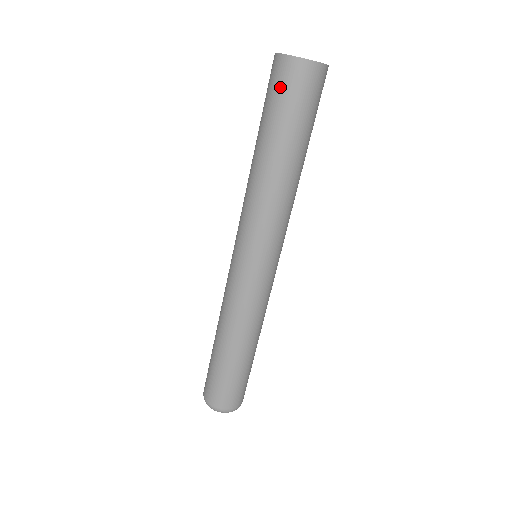
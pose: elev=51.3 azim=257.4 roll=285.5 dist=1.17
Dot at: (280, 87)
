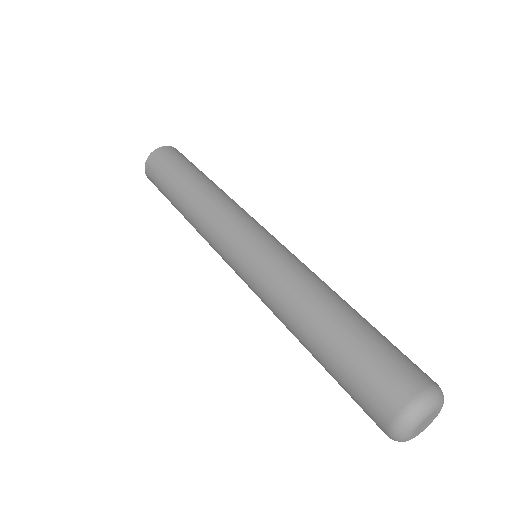
Dot at: (155, 174)
